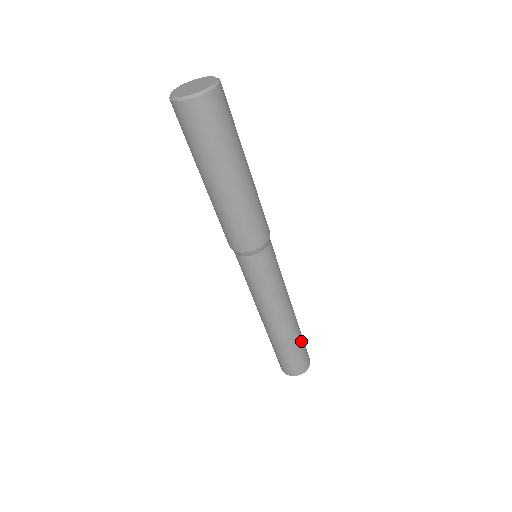
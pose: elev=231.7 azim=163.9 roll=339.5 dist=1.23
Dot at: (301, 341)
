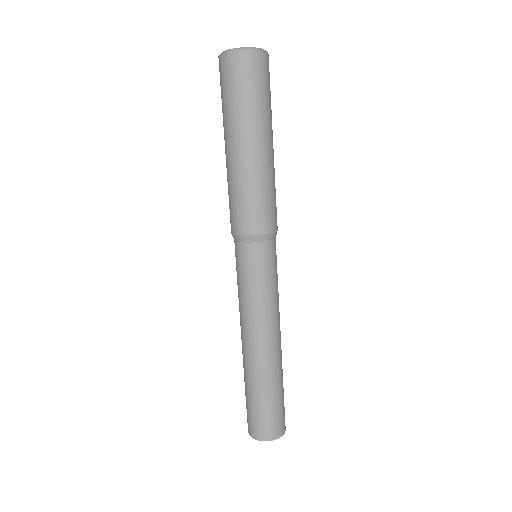
Dot at: (275, 394)
